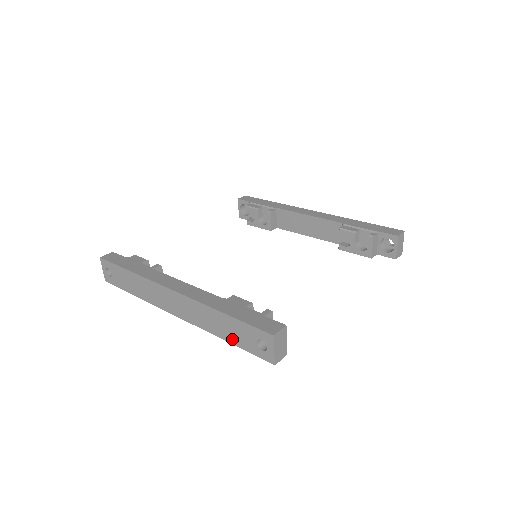
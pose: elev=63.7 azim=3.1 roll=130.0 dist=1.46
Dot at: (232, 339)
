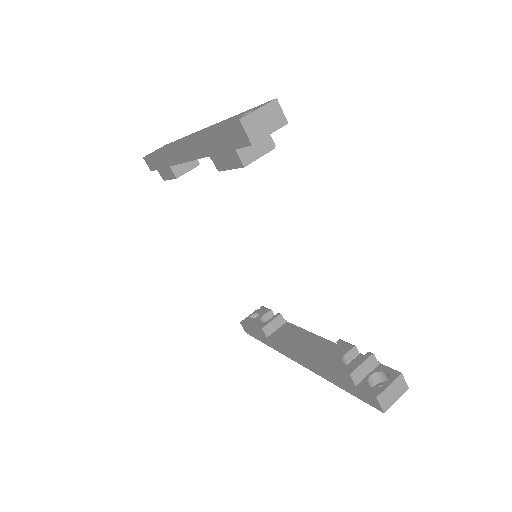
Dot at: occluded
